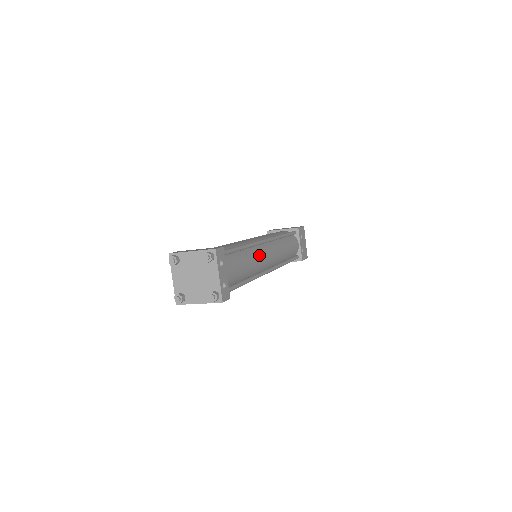
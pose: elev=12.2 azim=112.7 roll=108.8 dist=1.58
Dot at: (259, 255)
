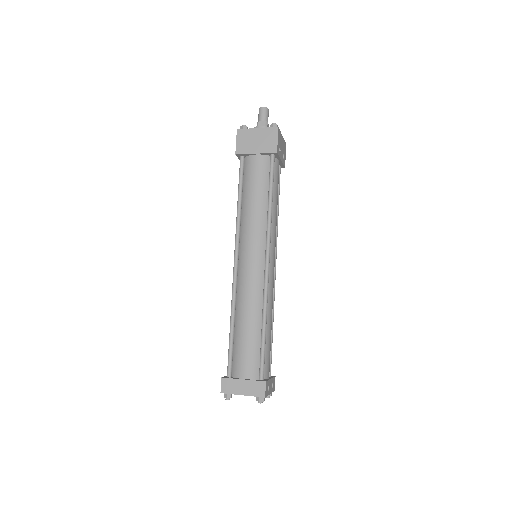
Dot at: (271, 293)
